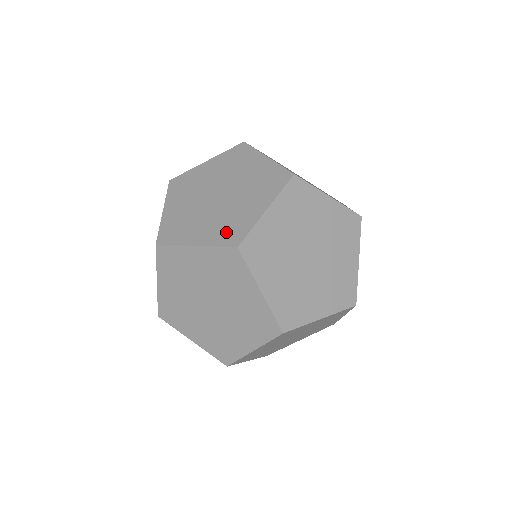
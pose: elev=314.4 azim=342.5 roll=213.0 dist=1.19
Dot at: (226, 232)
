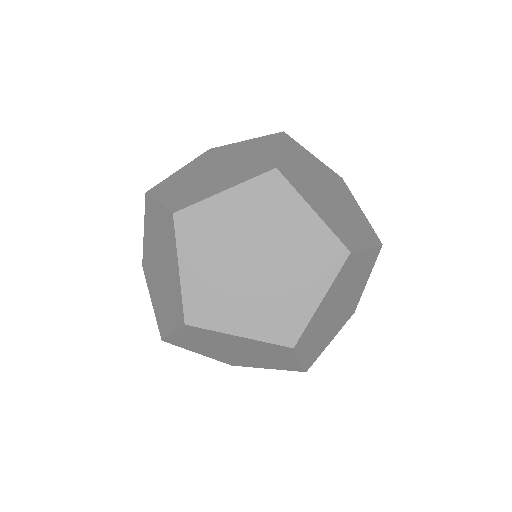
Dot at: (276, 325)
